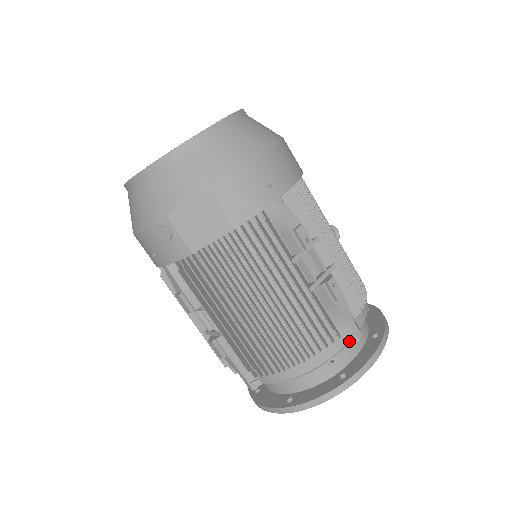
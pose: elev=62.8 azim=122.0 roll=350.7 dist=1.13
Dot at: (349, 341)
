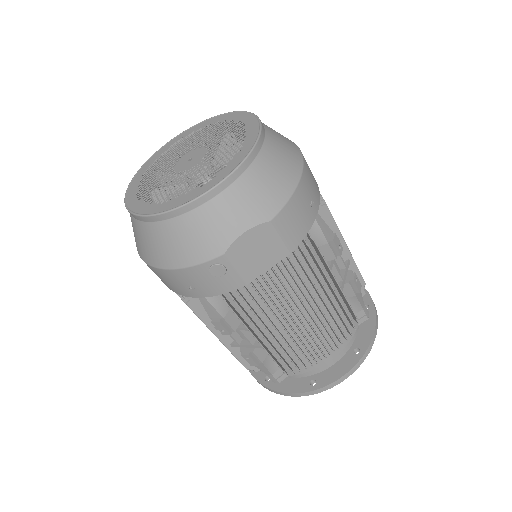
Dot at: (361, 322)
